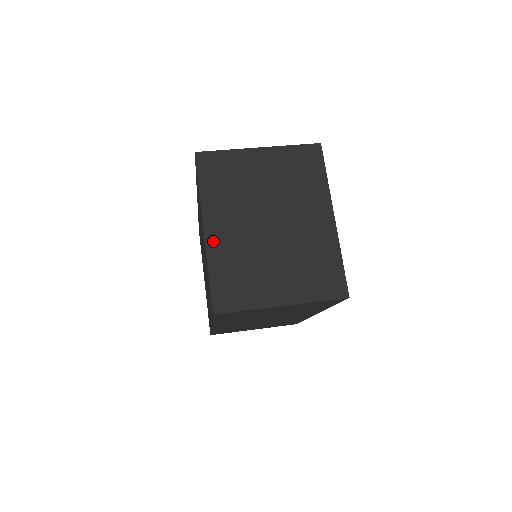
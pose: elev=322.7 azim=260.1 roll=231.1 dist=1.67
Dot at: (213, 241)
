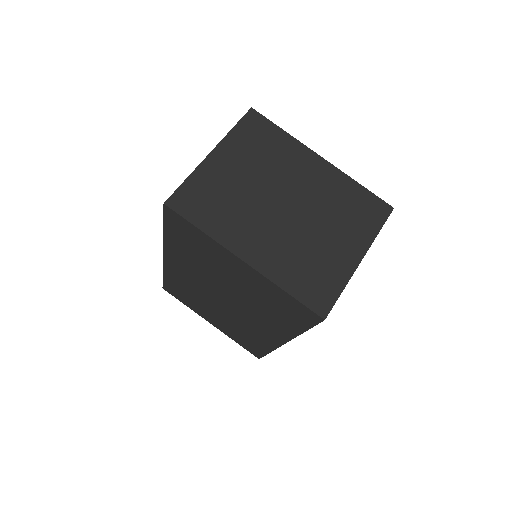
Dot at: (261, 263)
